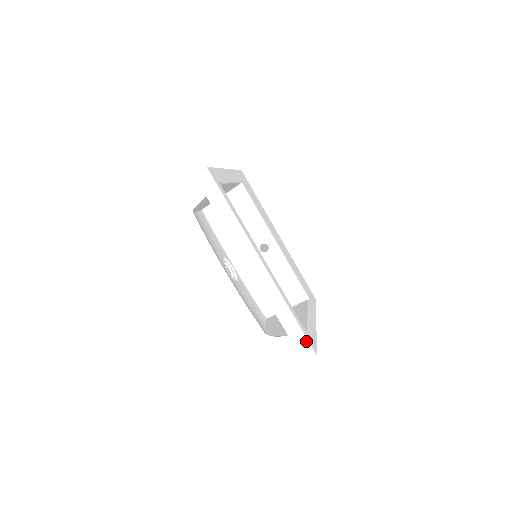
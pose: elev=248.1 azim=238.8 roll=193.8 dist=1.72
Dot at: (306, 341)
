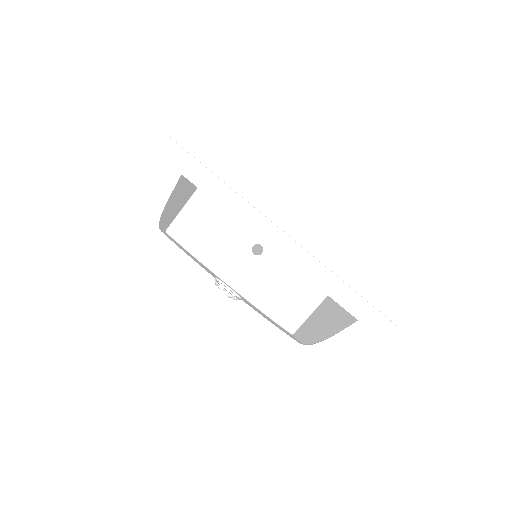
Dot at: (382, 316)
